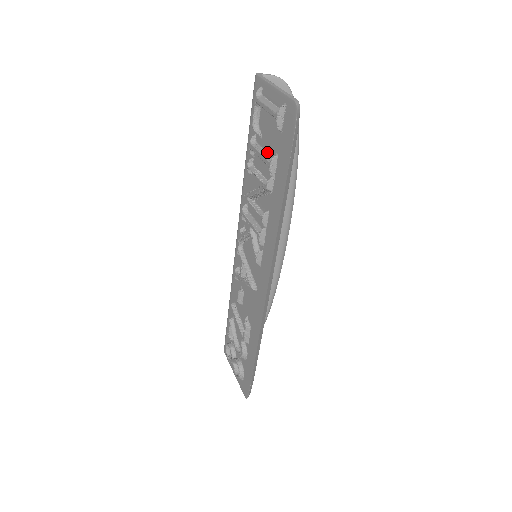
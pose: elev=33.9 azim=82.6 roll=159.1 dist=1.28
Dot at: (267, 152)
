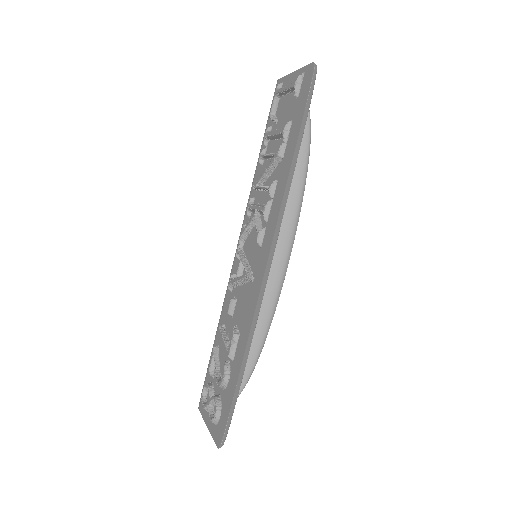
Dot at: (282, 128)
